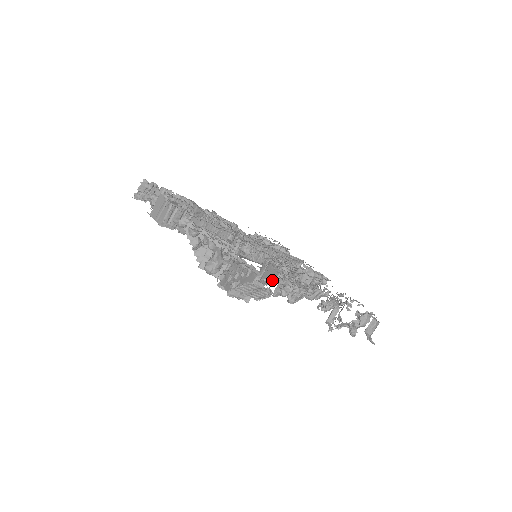
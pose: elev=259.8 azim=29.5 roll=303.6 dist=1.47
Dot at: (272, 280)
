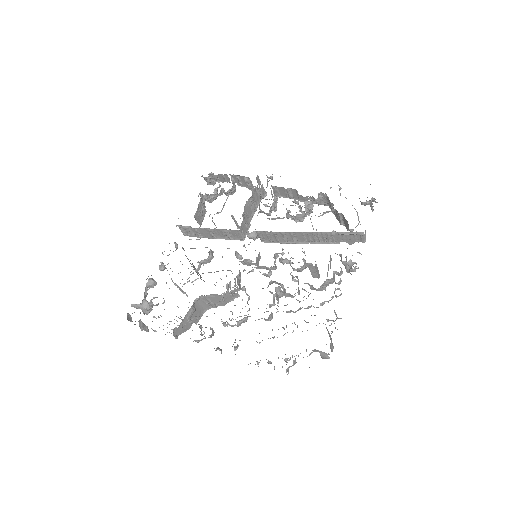
Dot at: (235, 297)
